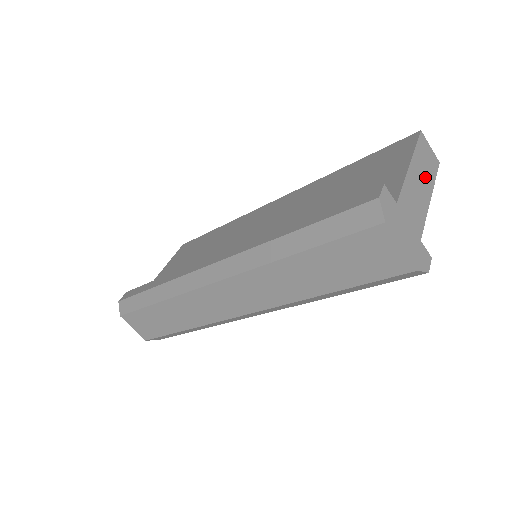
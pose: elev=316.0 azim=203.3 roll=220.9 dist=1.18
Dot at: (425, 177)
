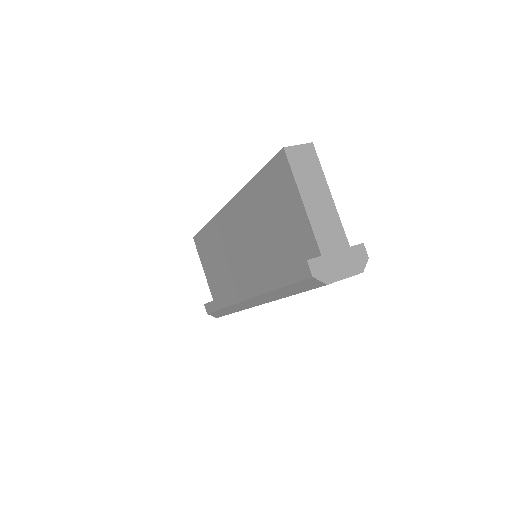
Dot at: (316, 186)
